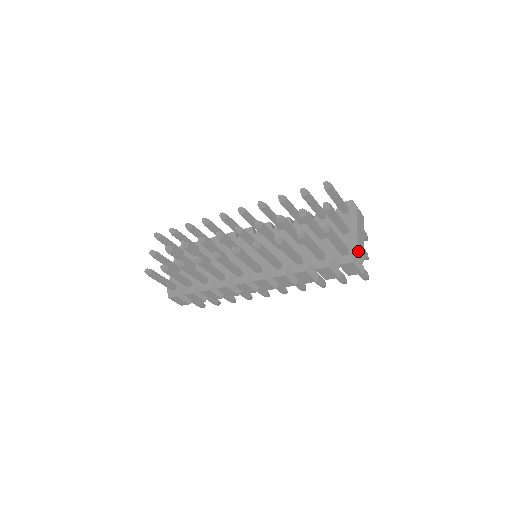
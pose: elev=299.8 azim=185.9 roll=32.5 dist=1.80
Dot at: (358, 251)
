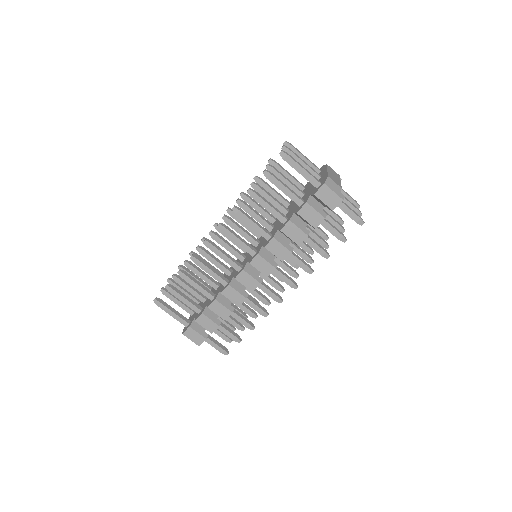
Dot at: (329, 178)
